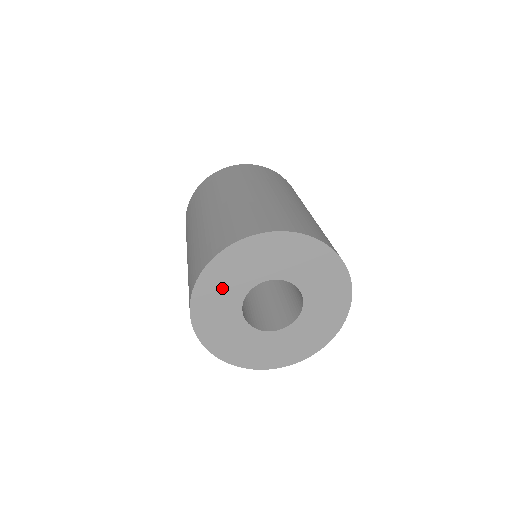
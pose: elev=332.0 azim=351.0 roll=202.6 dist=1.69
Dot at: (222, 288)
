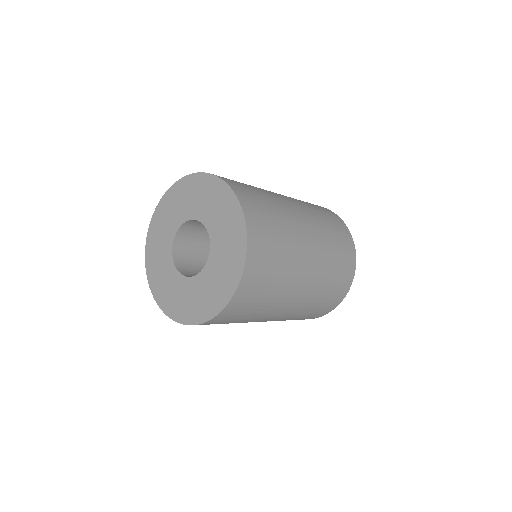
Dot at: (159, 243)
